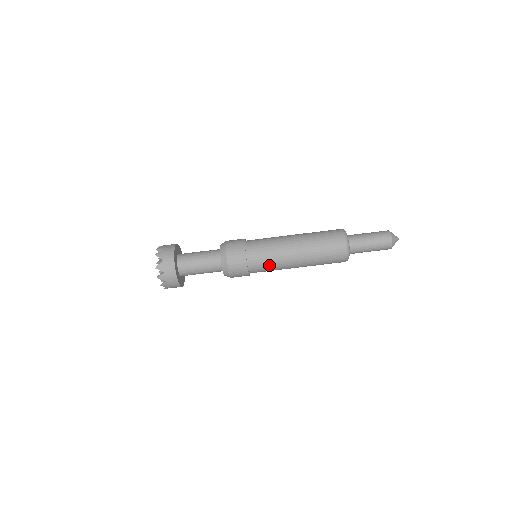
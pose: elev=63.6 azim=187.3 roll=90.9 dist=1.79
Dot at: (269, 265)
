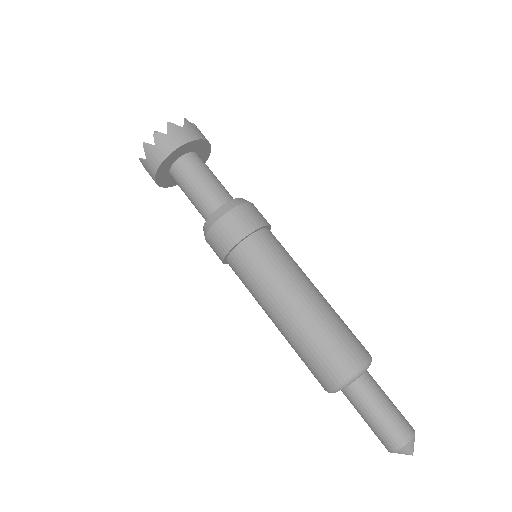
Dot at: occluded
